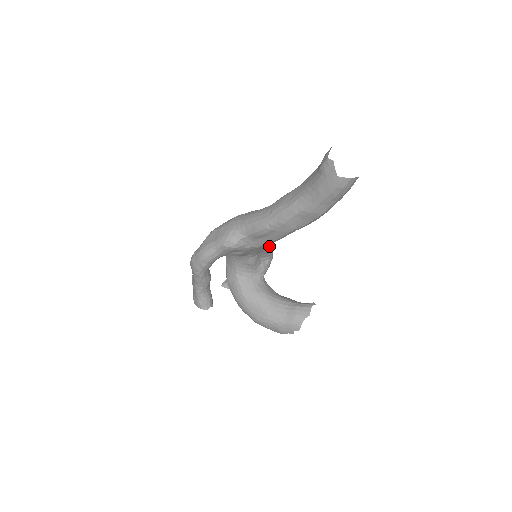
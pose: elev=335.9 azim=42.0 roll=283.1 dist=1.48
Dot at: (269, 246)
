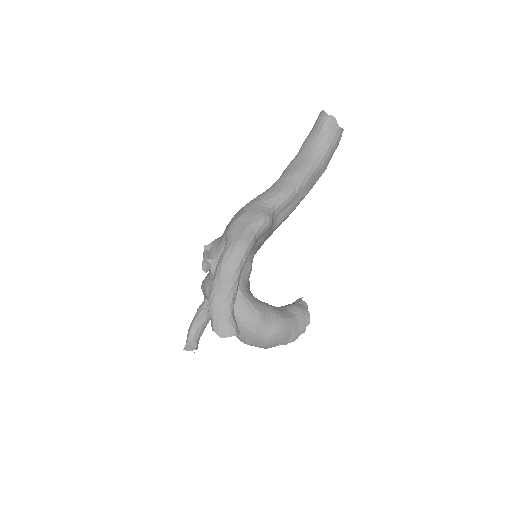
Dot at: occluded
